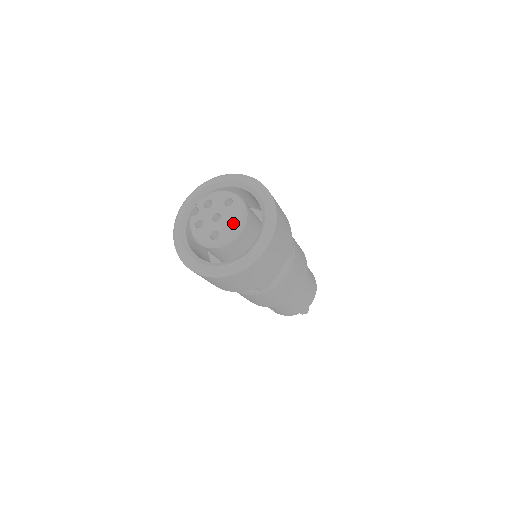
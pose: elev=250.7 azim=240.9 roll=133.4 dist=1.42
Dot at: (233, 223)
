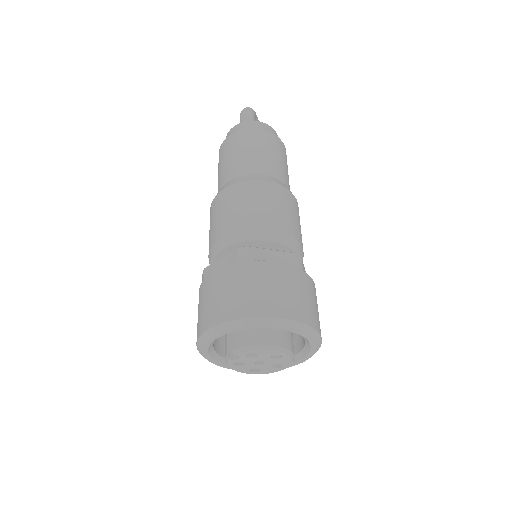
Dot at: occluded
